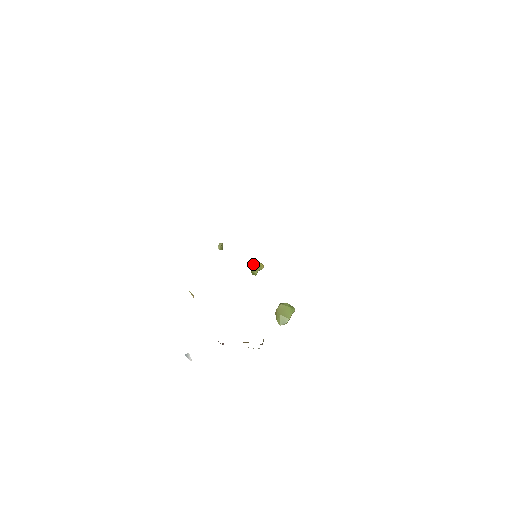
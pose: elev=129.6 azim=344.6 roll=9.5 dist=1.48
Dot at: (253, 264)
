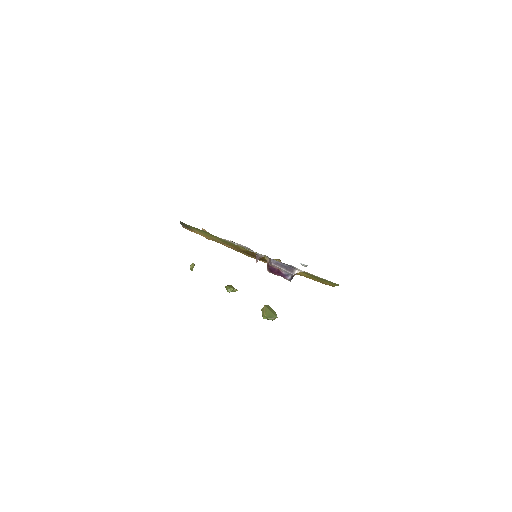
Dot at: (227, 285)
